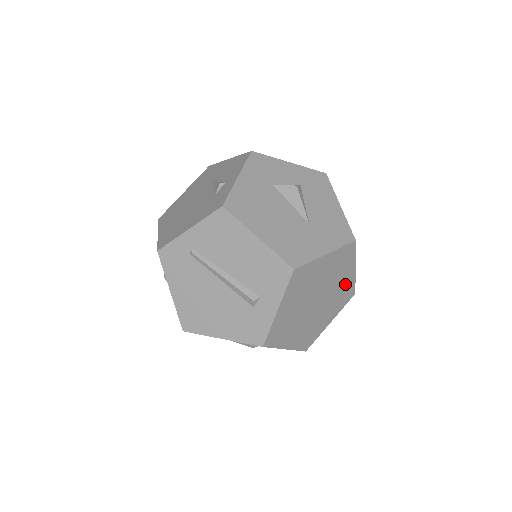
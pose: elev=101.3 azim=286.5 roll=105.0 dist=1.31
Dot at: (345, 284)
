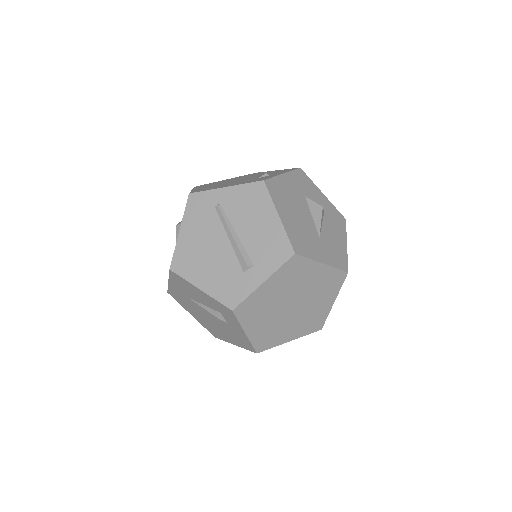
Dot at: (320, 310)
